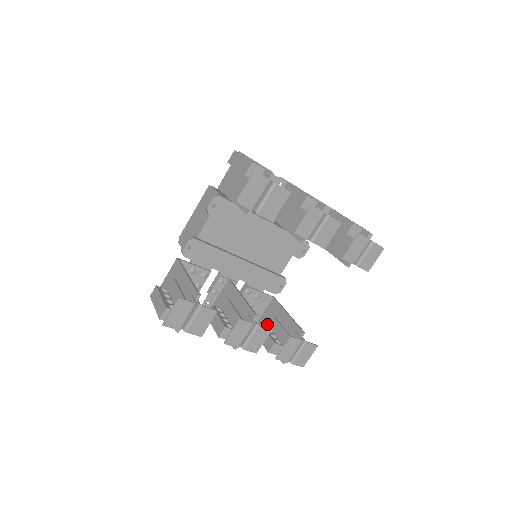
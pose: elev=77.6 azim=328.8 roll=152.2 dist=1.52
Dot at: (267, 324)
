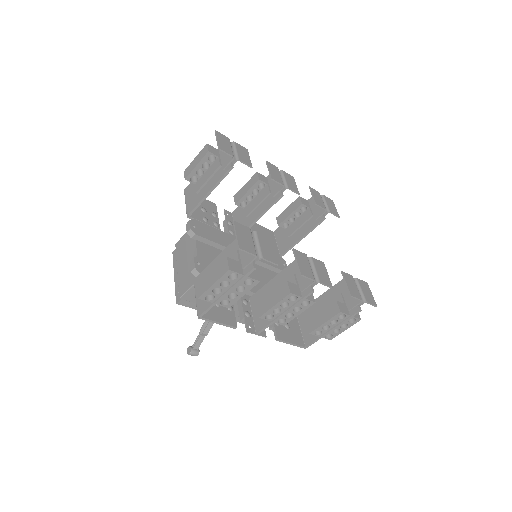
Dot at: occluded
